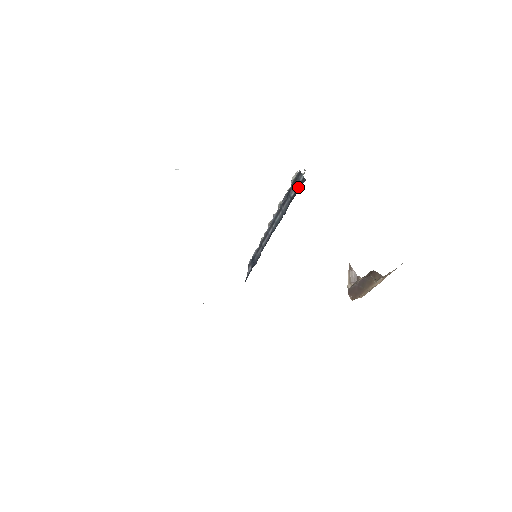
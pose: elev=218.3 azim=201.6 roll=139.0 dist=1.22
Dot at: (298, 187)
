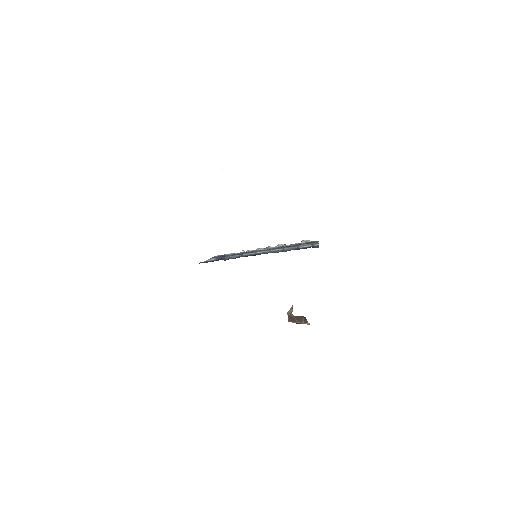
Dot at: (310, 247)
